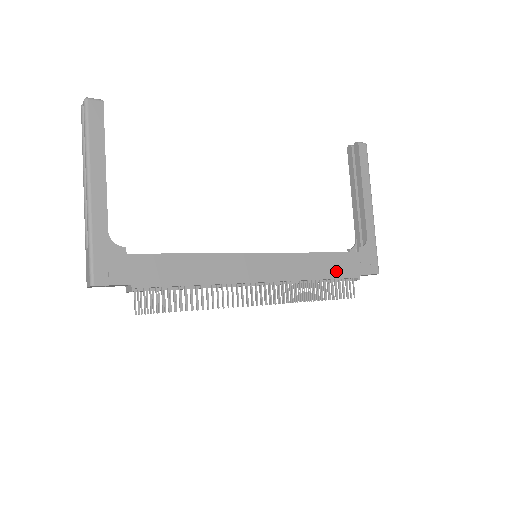
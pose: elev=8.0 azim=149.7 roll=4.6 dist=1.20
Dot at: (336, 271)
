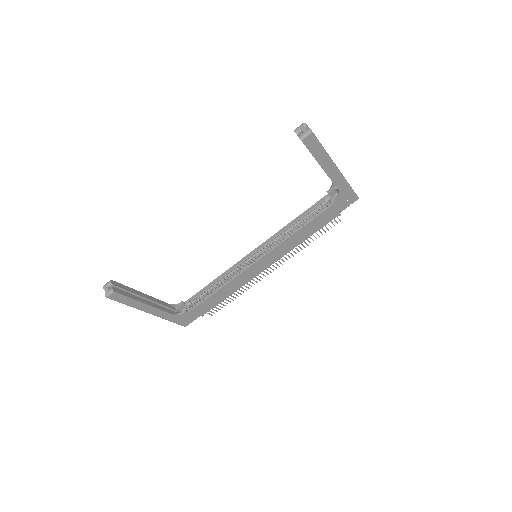
Dot at: (318, 226)
